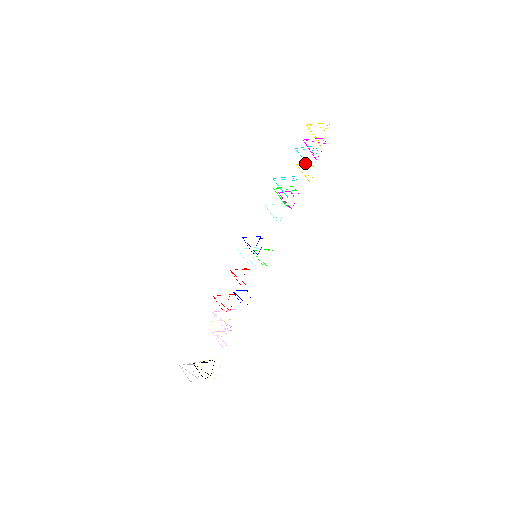
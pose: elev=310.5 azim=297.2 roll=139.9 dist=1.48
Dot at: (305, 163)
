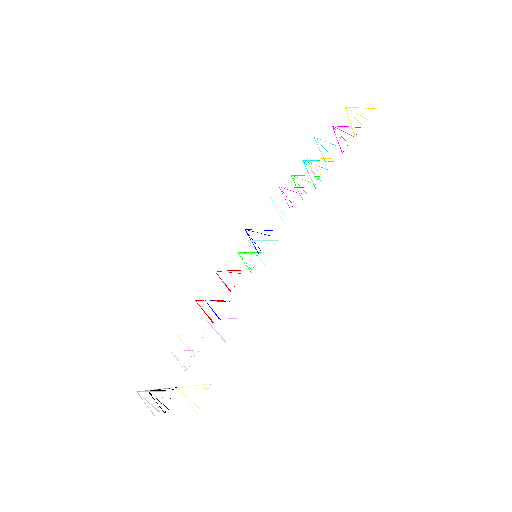
Dot at: occluded
